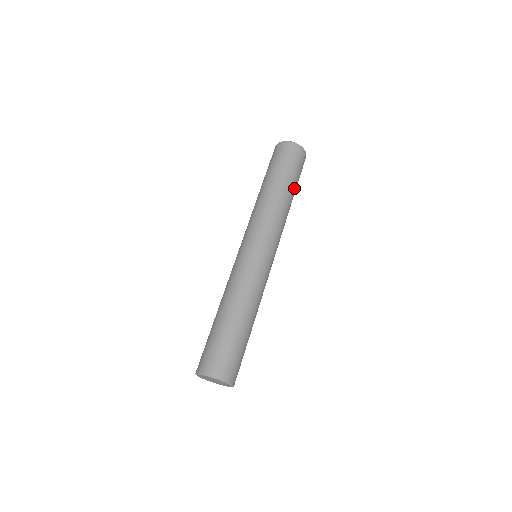
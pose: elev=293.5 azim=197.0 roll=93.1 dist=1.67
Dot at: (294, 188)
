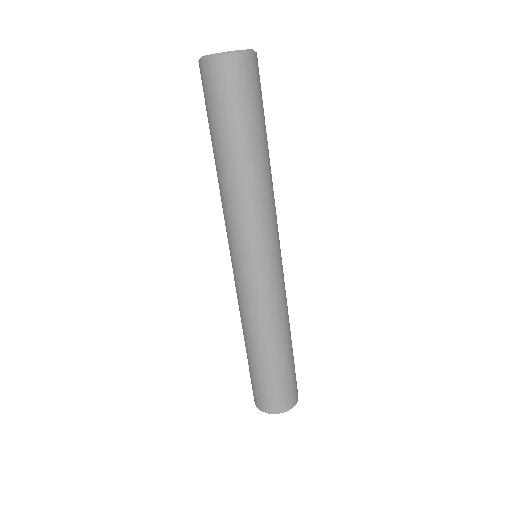
Dot at: (260, 136)
